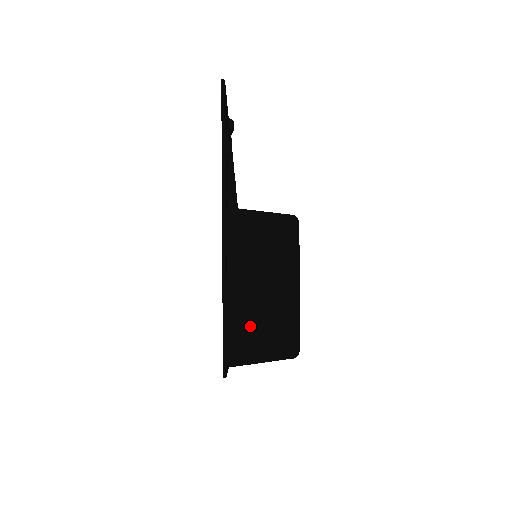
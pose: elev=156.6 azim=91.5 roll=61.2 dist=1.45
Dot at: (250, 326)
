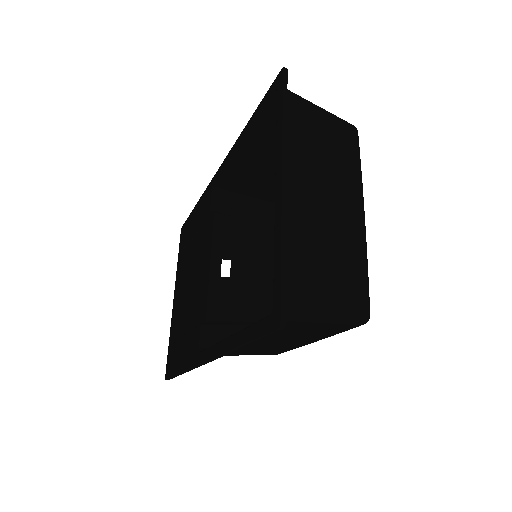
Dot at: occluded
